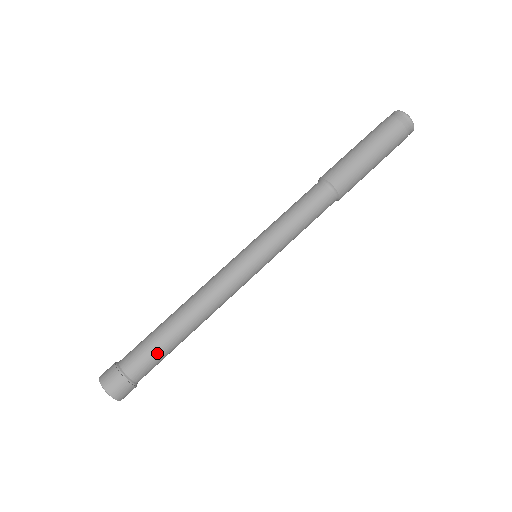
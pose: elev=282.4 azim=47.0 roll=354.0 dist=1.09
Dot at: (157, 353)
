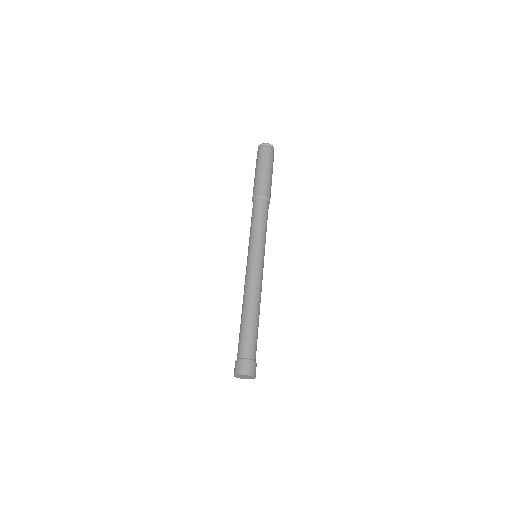
Dot at: (249, 335)
